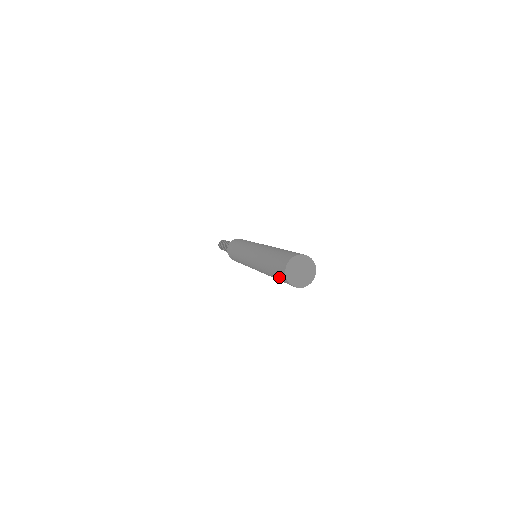
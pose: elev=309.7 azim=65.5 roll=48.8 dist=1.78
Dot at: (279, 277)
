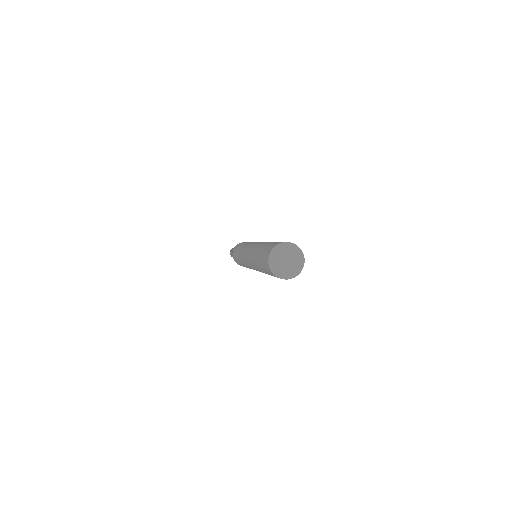
Dot at: (265, 268)
